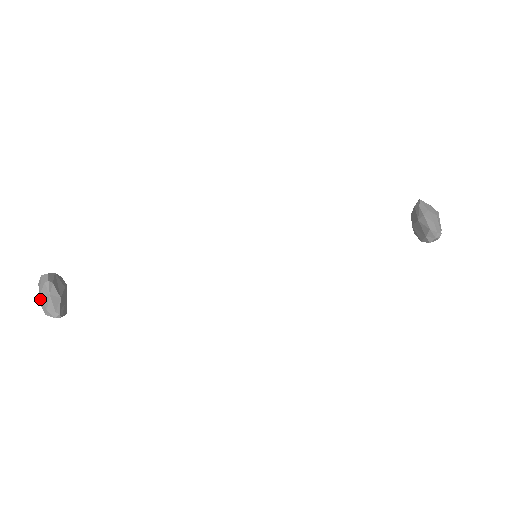
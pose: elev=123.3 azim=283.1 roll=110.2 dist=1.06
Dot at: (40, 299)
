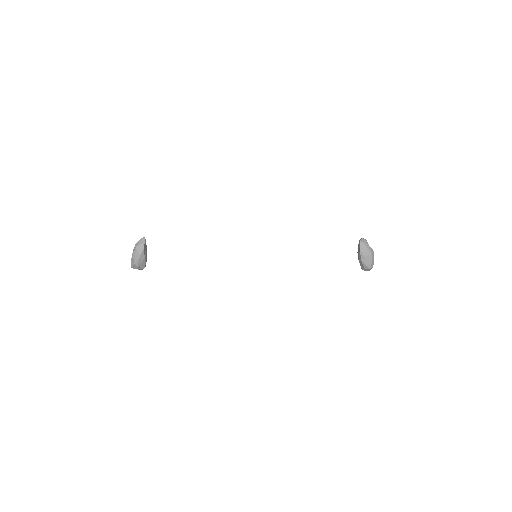
Dot at: occluded
